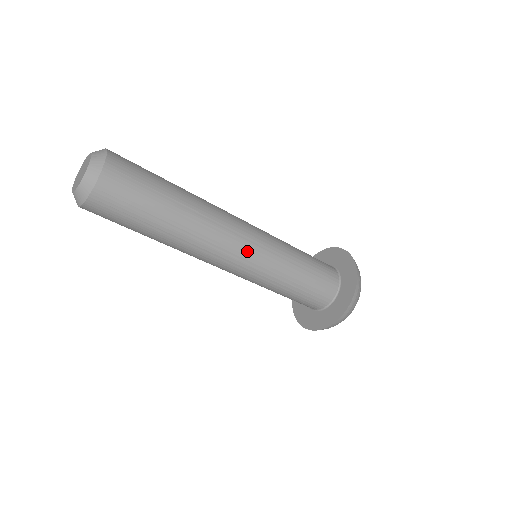
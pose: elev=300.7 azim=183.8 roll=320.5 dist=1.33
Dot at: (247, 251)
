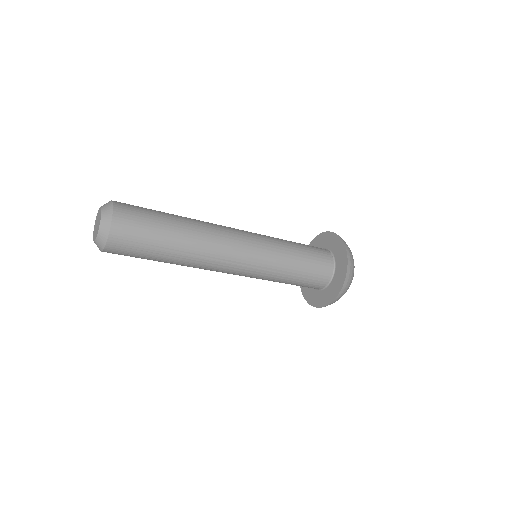
Dot at: (238, 271)
